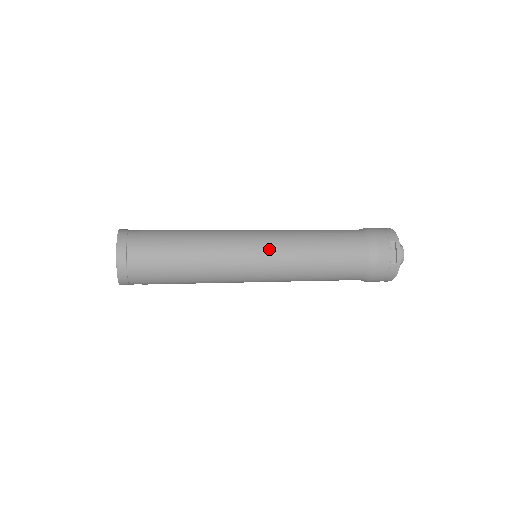
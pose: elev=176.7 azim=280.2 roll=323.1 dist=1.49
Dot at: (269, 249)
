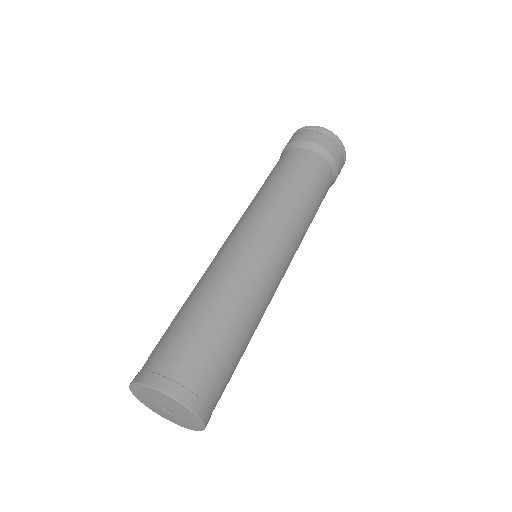
Dot at: occluded
